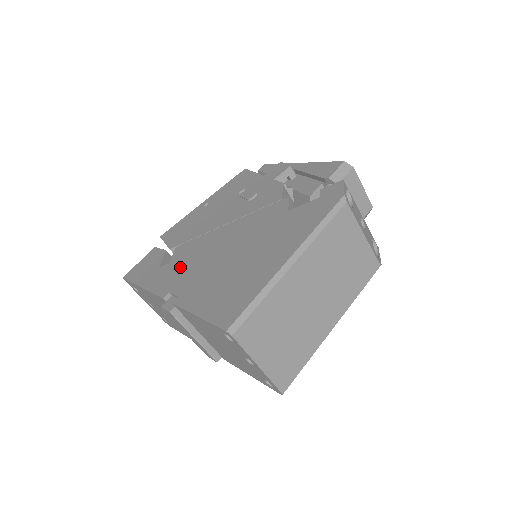
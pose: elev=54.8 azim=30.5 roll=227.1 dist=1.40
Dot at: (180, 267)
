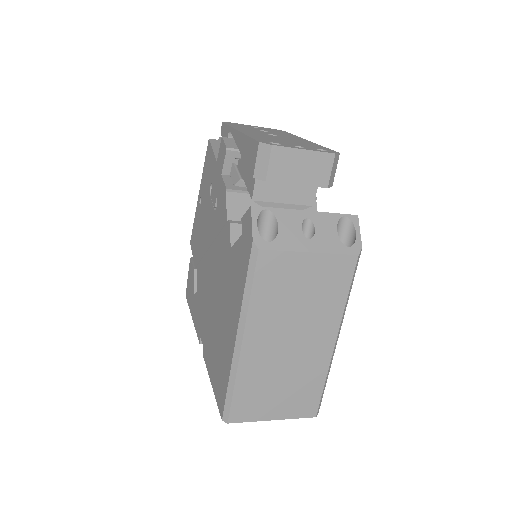
Dot at: (200, 303)
